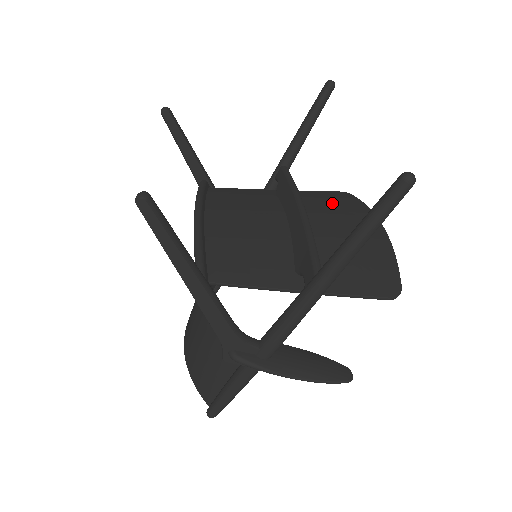
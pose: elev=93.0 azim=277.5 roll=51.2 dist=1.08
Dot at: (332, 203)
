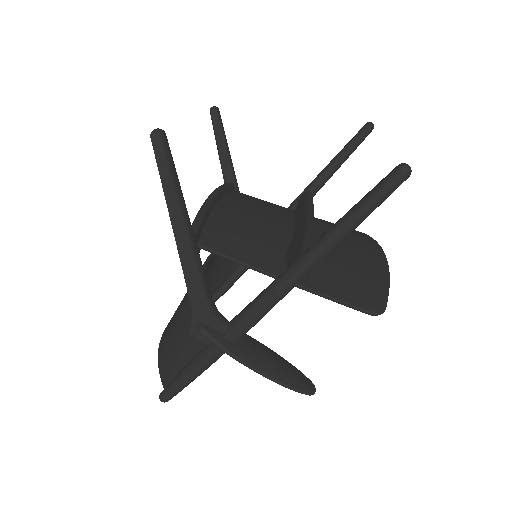
Dot at: occluded
